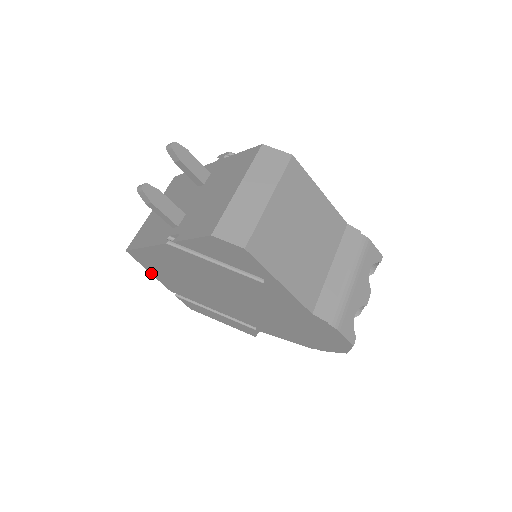
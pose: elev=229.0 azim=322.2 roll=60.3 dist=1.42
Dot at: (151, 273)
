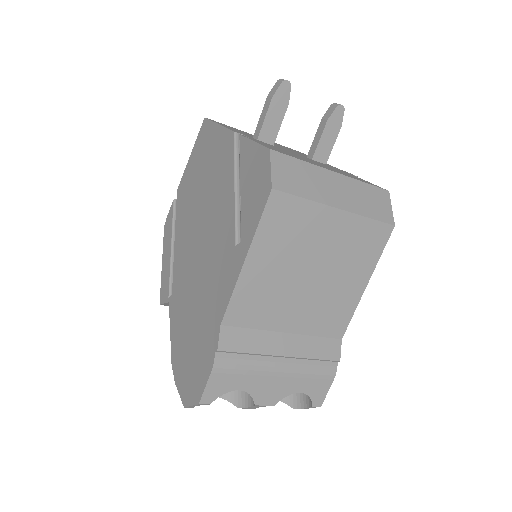
Dot at: (190, 158)
